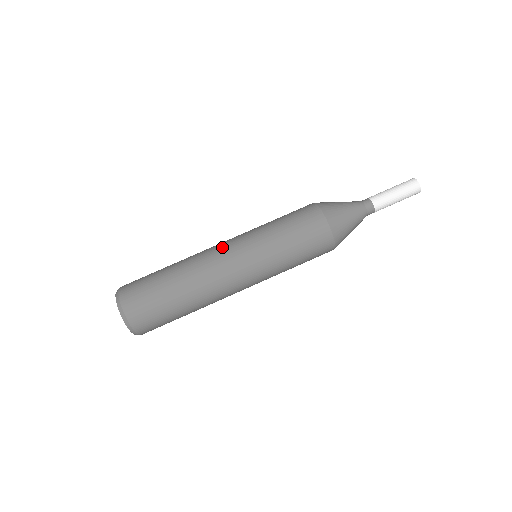
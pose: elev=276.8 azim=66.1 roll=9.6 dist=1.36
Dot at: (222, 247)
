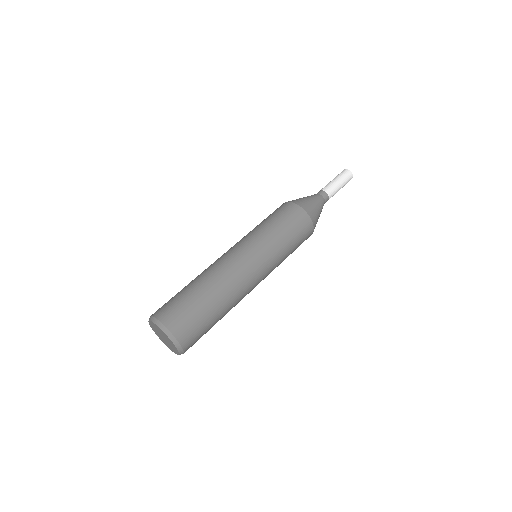
Dot at: occluded
